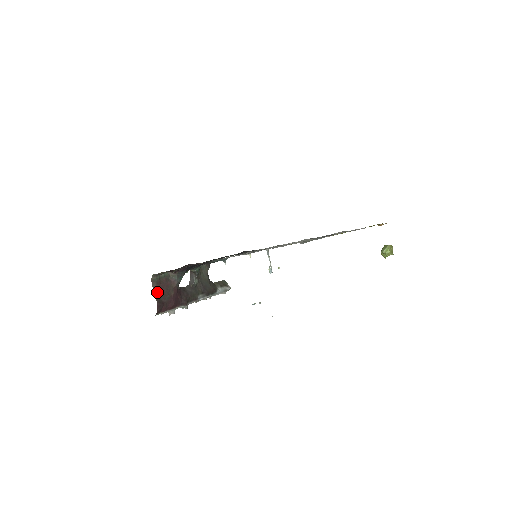
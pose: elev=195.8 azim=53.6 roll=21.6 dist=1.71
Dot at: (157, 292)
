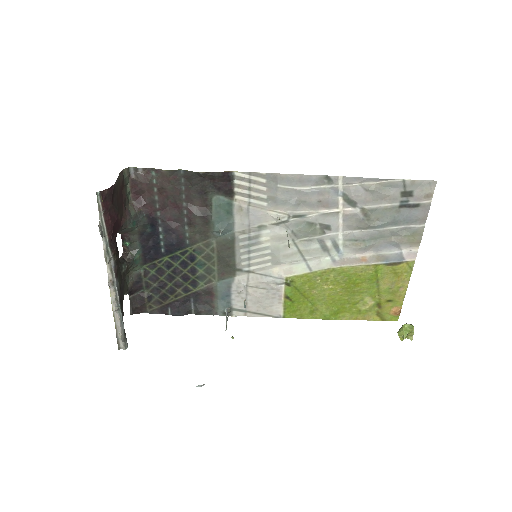
Dot at: (117, 184)
